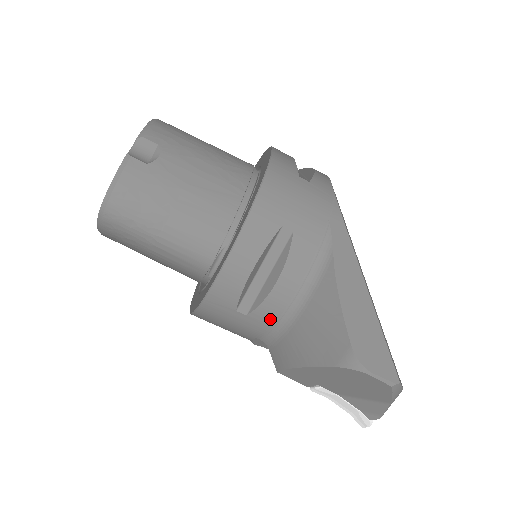
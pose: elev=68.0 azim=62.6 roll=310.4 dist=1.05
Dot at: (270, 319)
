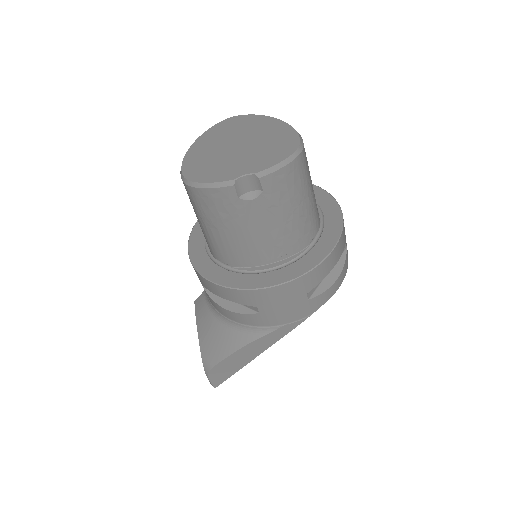
Dot at: (211, 301)
